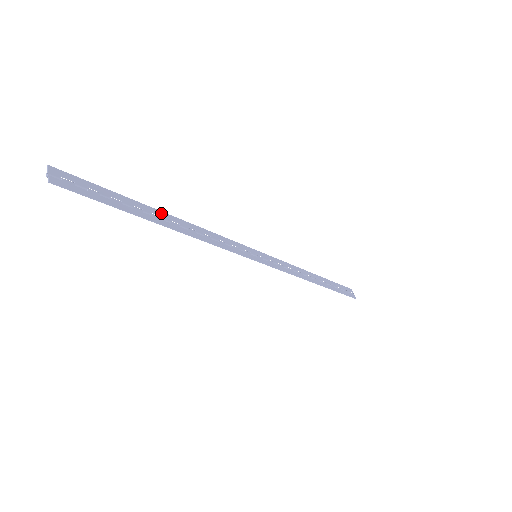
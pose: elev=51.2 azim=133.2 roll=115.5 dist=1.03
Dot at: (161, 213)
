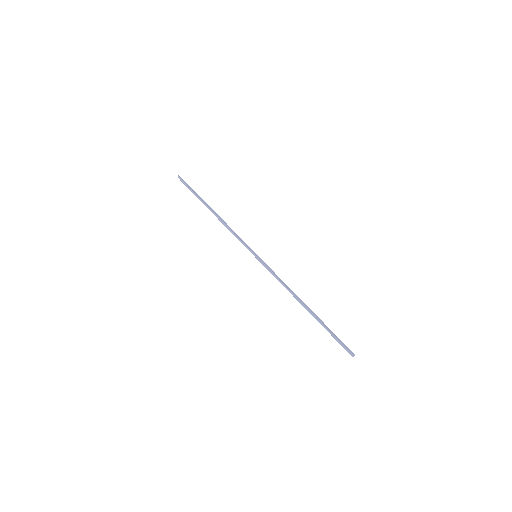
Dot at: (211, 210)
